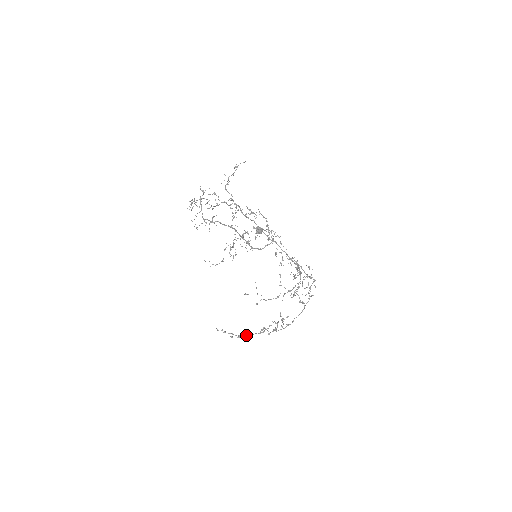
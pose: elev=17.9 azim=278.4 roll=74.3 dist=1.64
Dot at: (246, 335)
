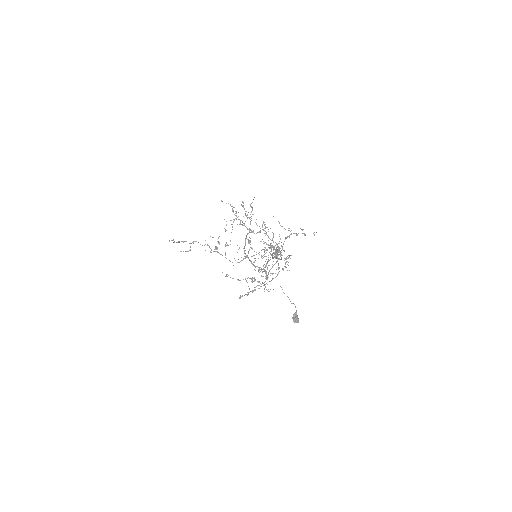
Dot at: (190, 243)
